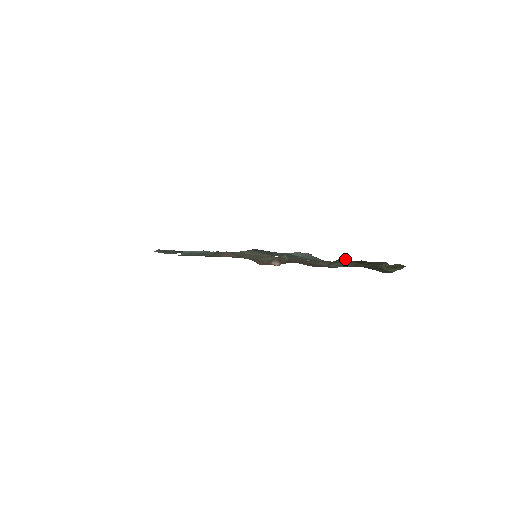
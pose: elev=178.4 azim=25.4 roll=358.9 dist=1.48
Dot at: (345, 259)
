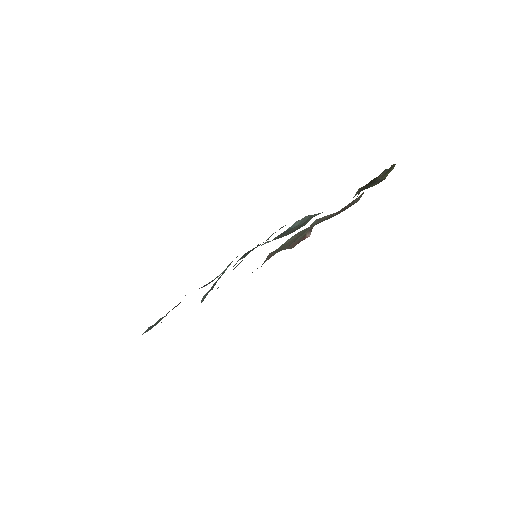
Dot at: (368, 184)
